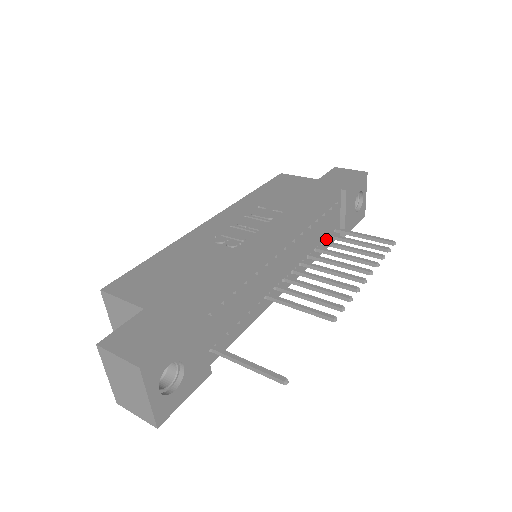
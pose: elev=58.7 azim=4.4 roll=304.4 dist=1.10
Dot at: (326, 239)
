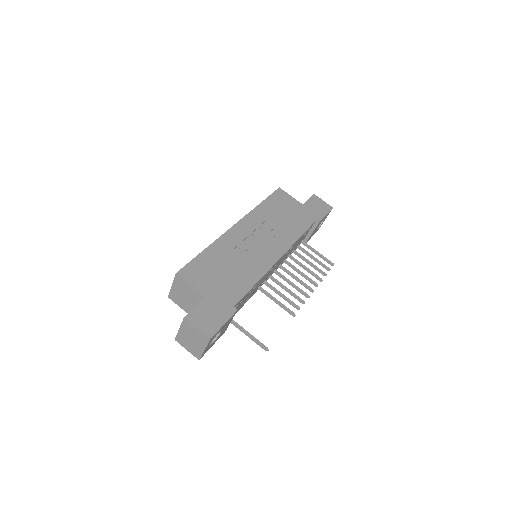
Dot at: (295, 248)
